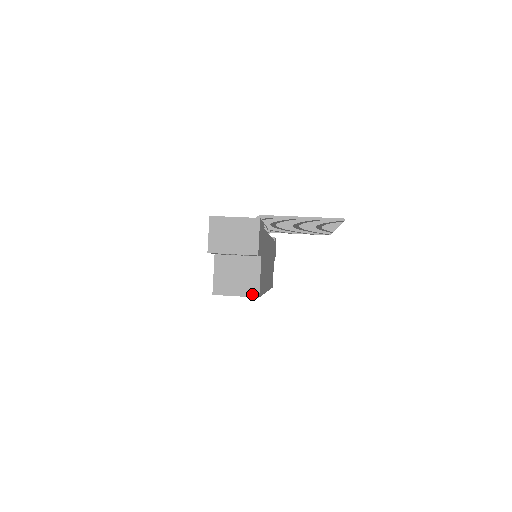
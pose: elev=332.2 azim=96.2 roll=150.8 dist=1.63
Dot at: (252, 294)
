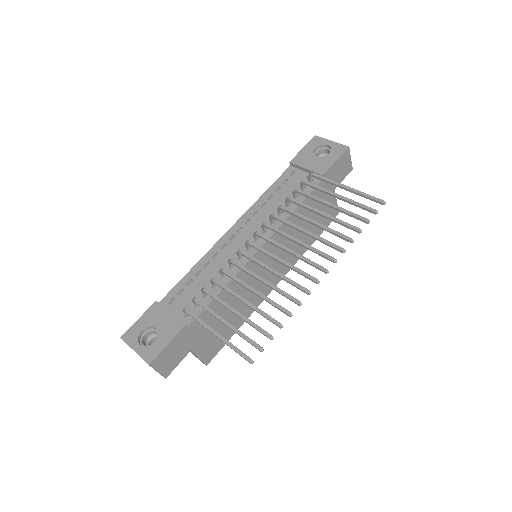
Dot at: (201, 361)
